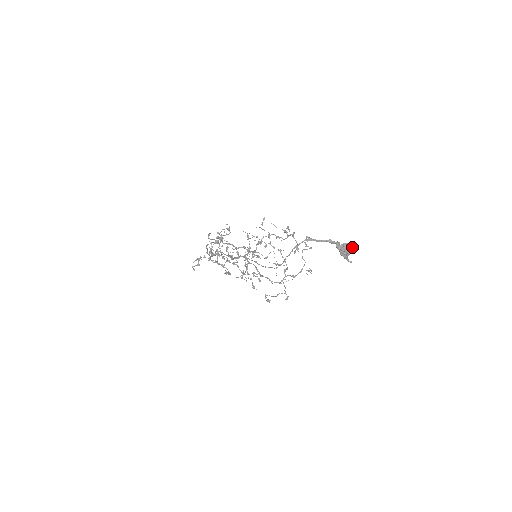
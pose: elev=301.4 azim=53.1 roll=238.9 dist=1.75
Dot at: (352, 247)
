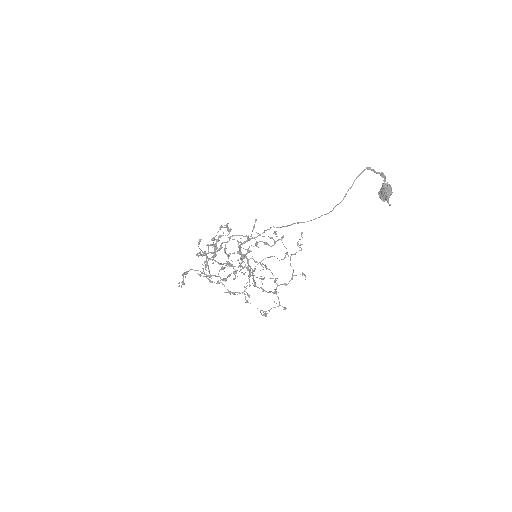
Dot at: (391, 189)
